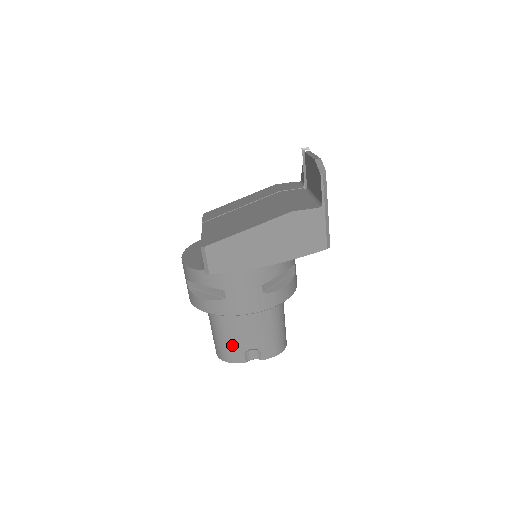
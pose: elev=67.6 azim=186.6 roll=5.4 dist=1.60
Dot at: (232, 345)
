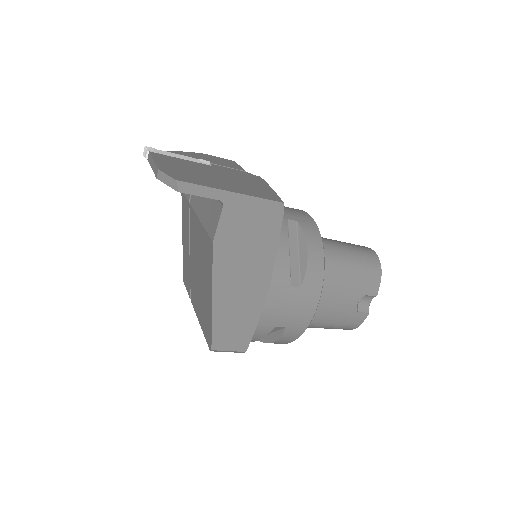
Dot at: (342, 321)
